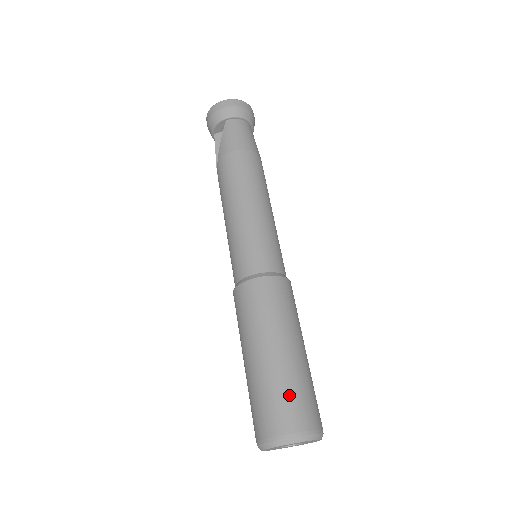
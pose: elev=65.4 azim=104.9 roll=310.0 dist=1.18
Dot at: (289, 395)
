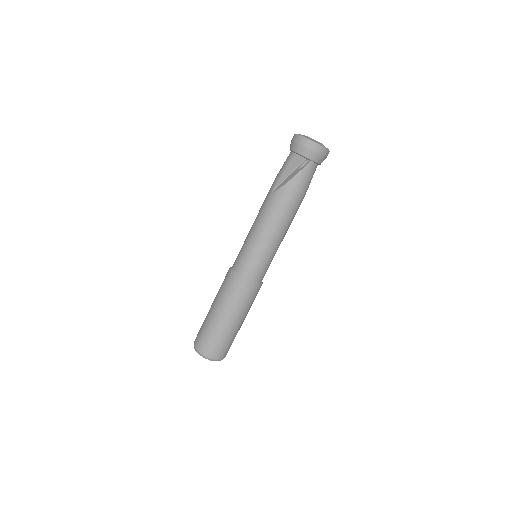
Dot at: (228, 344)
